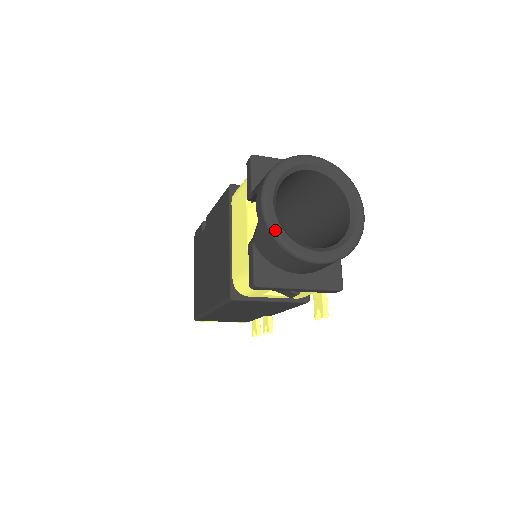
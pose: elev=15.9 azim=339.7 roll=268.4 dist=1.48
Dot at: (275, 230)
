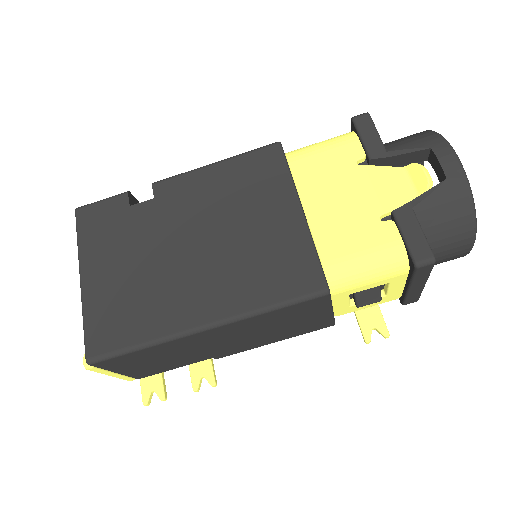
Dot at: (472, 194)
